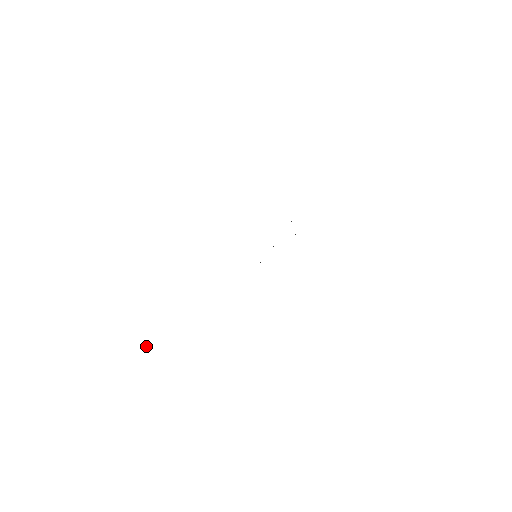
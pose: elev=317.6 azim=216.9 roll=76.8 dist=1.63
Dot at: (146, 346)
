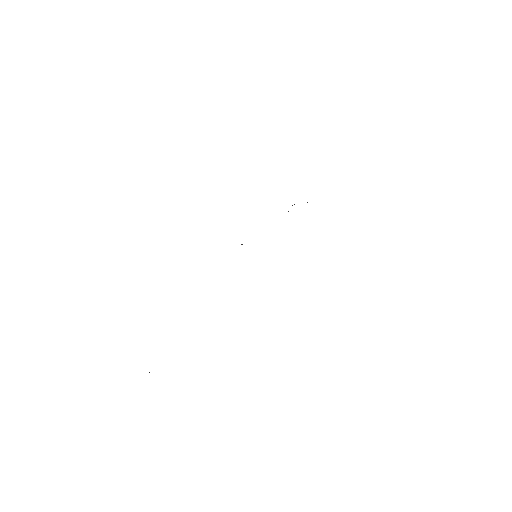
Dot at: occluded
